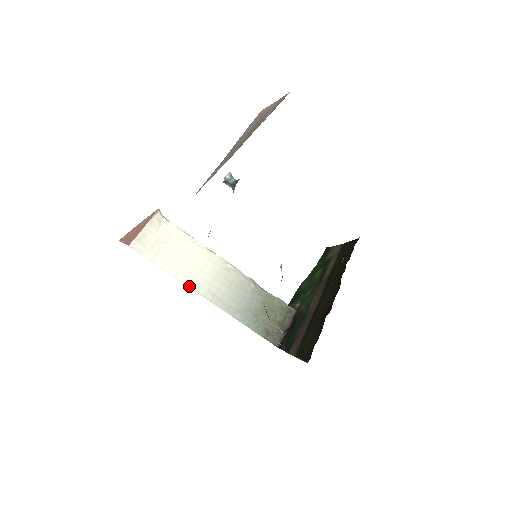
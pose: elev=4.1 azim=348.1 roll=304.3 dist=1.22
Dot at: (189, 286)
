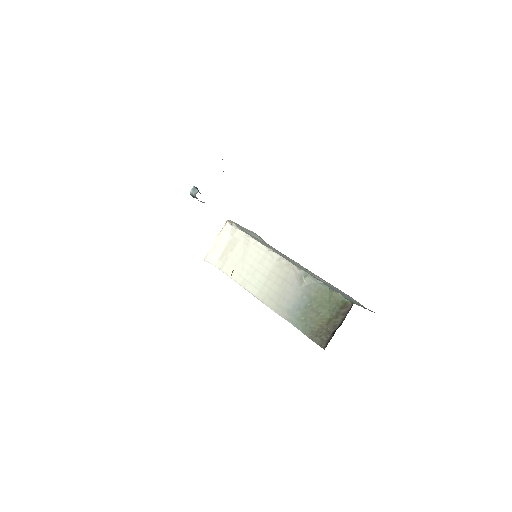
Dot at: (246, 289)
